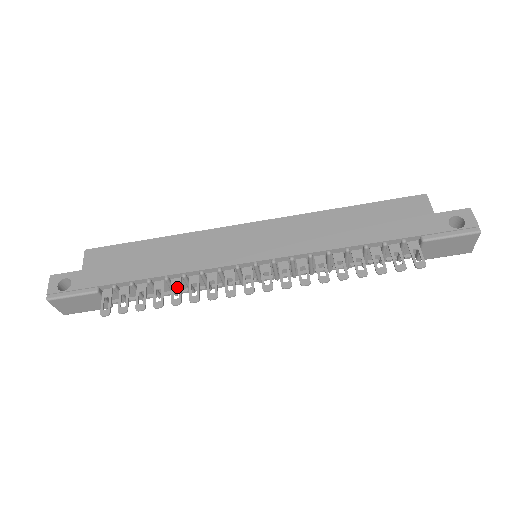
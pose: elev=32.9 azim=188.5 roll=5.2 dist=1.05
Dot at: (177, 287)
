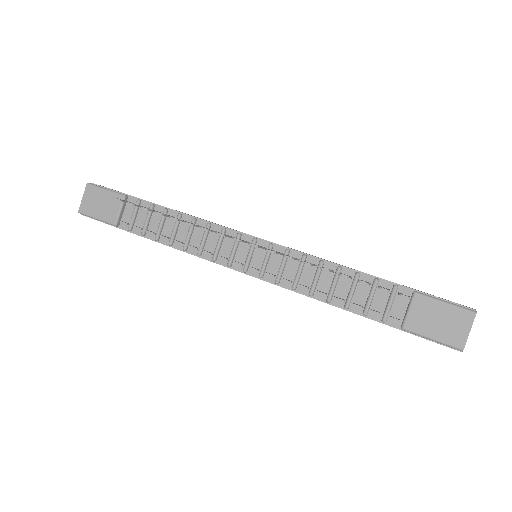
Dot at: (178, 236)
